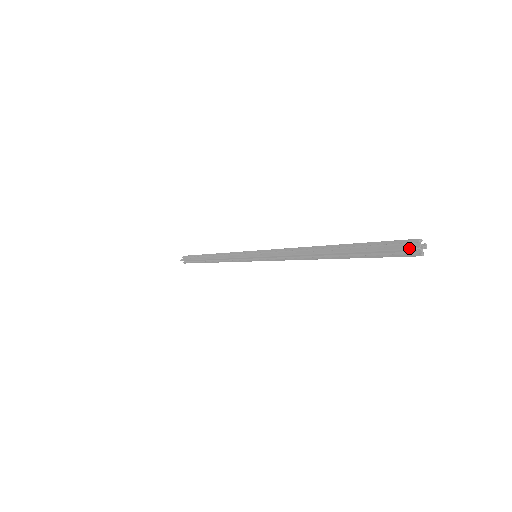
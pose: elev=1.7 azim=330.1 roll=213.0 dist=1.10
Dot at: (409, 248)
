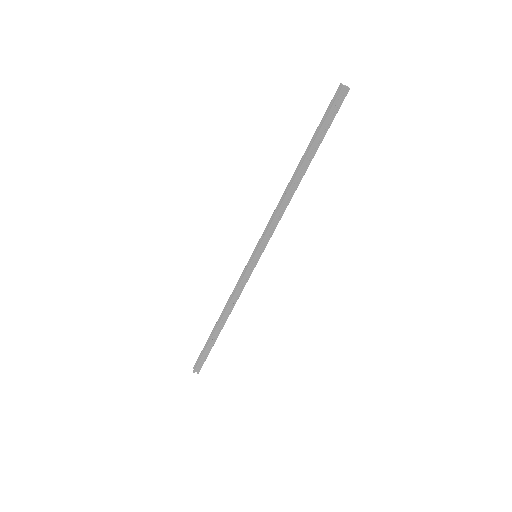
Dot at: (340, 90)
